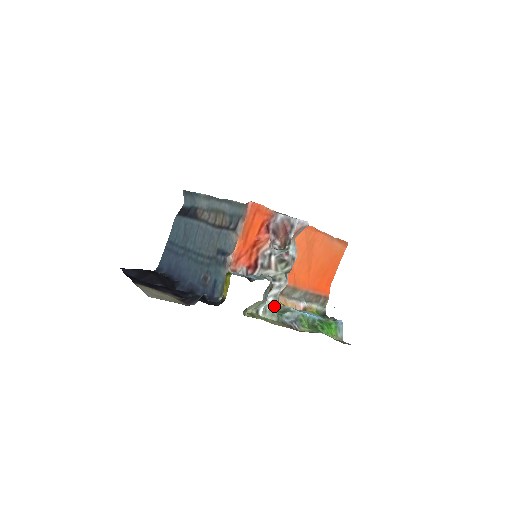
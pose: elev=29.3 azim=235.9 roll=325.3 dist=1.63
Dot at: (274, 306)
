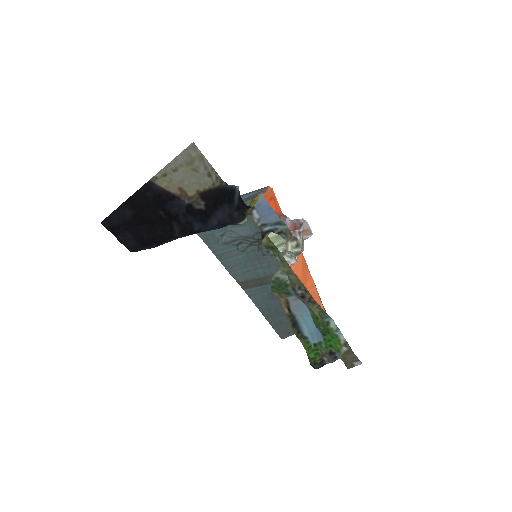
Dot at: occluded
